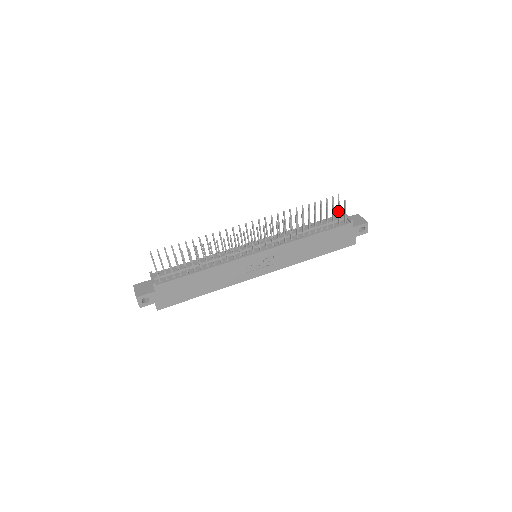
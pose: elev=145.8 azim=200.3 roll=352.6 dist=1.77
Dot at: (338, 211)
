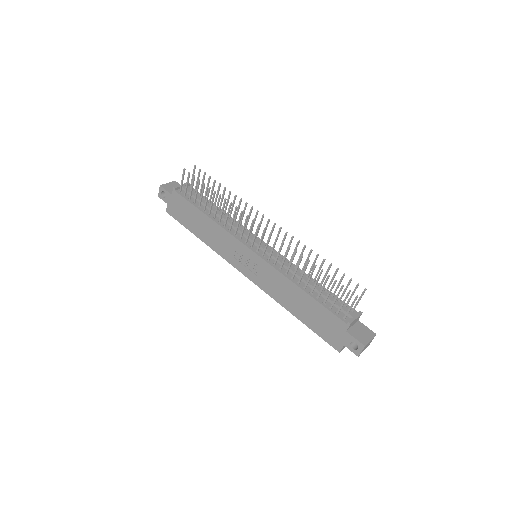
Dot at: (345, 298)
